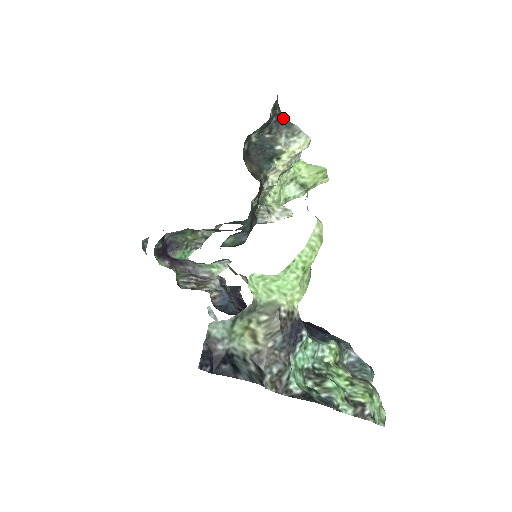
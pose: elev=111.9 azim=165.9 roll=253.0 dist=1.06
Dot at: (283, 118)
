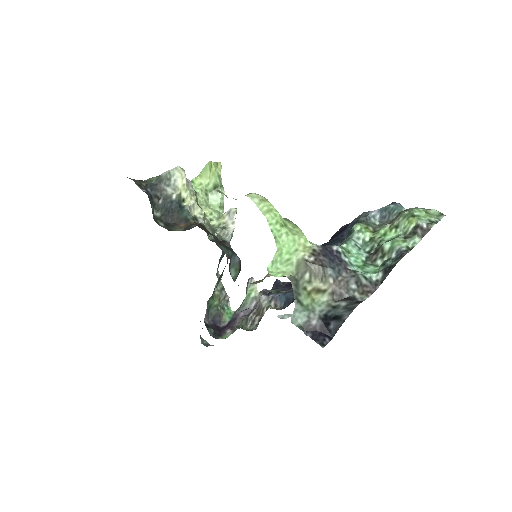
Dot at: (151, 182)
